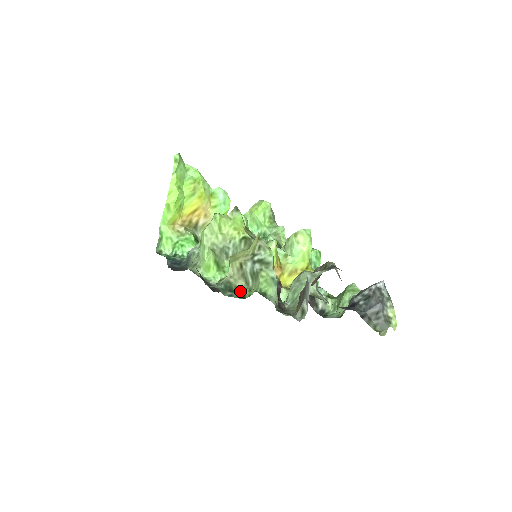
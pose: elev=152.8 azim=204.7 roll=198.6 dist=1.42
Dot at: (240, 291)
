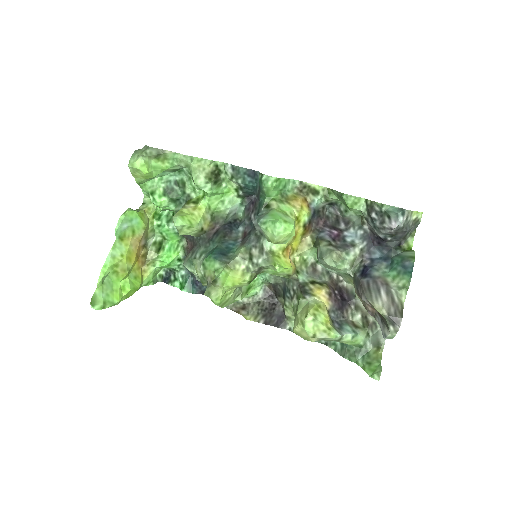
Dot at: occluded
